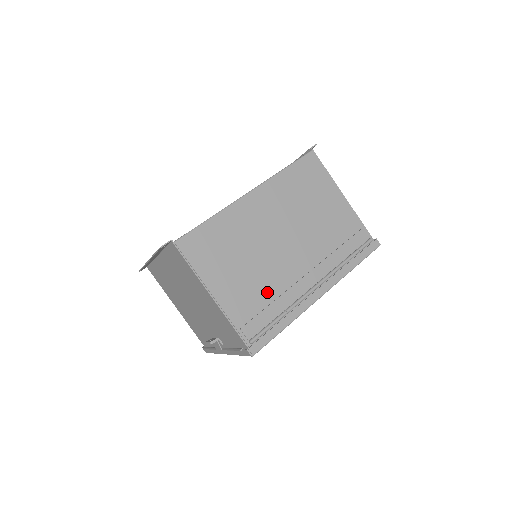
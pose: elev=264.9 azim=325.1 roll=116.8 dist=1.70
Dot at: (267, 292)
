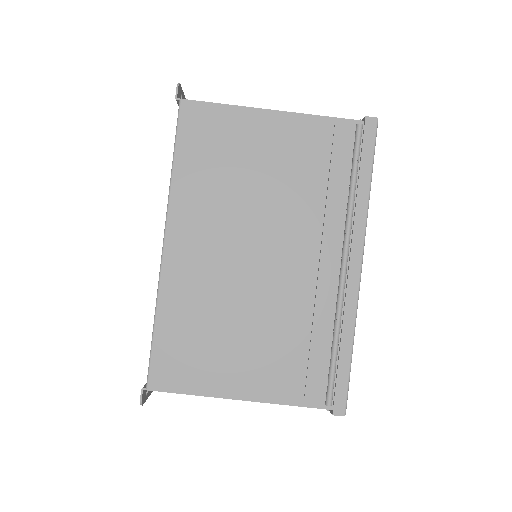
Dot at: (294, 332)
